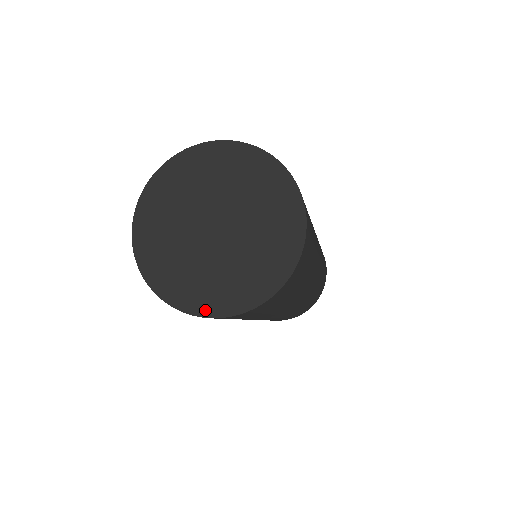
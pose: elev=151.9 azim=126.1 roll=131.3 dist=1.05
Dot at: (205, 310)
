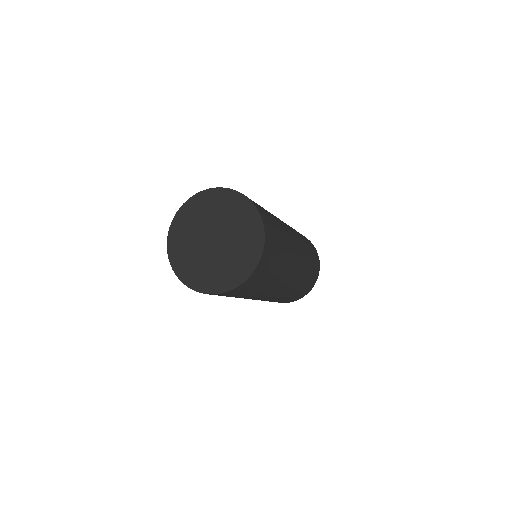
Dot at: (214, 290)
